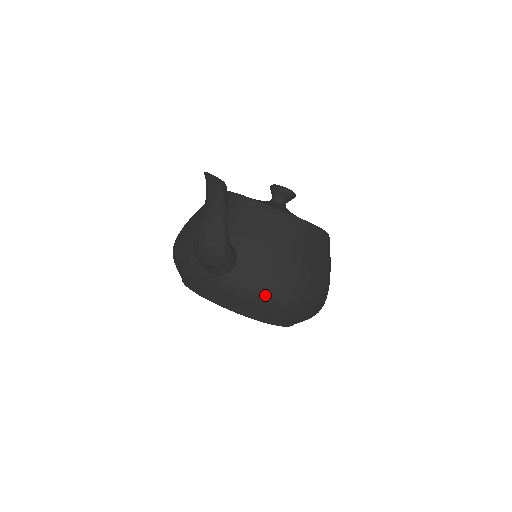
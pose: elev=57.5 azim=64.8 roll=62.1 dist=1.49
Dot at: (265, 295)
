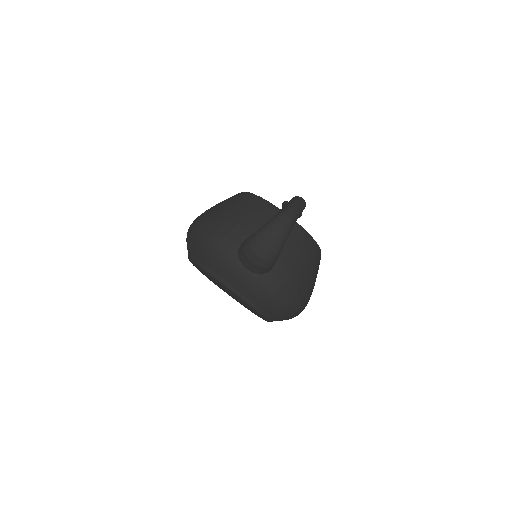
Dot at: (284, 299)
